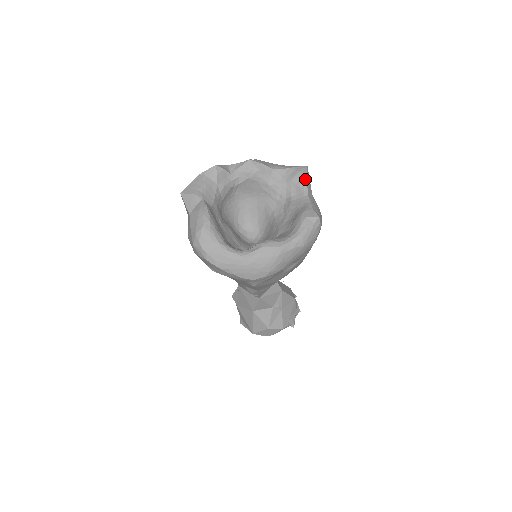
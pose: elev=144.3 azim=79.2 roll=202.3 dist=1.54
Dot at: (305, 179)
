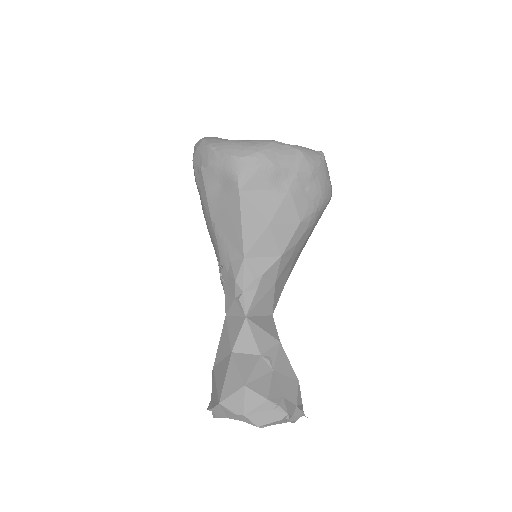
Dot at: occluded
